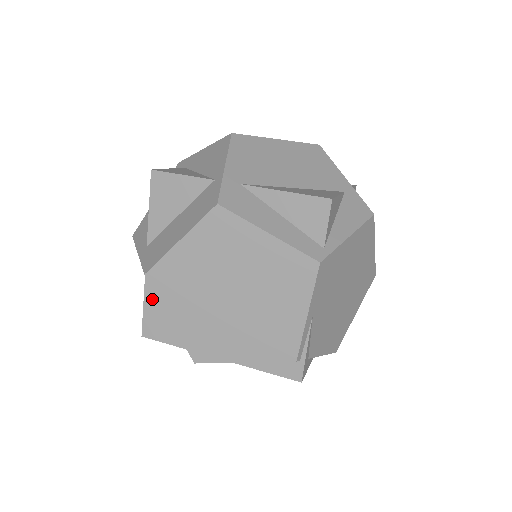
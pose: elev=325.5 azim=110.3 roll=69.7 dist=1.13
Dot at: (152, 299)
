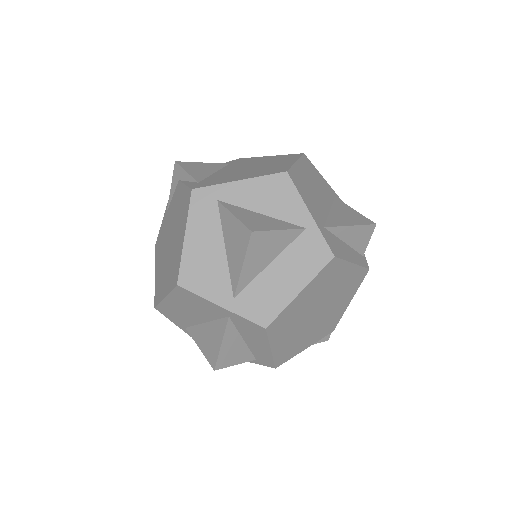
Dot at: (231, 338)
